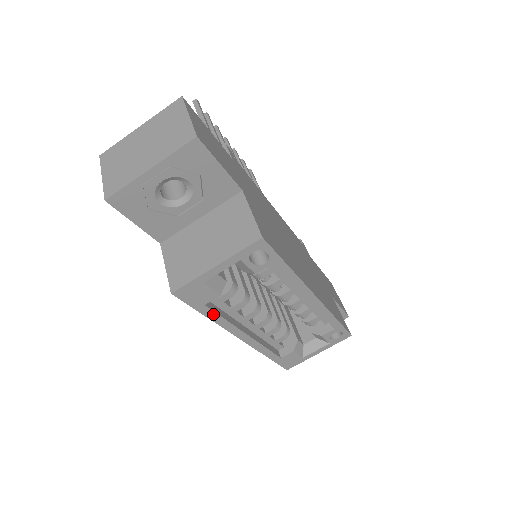
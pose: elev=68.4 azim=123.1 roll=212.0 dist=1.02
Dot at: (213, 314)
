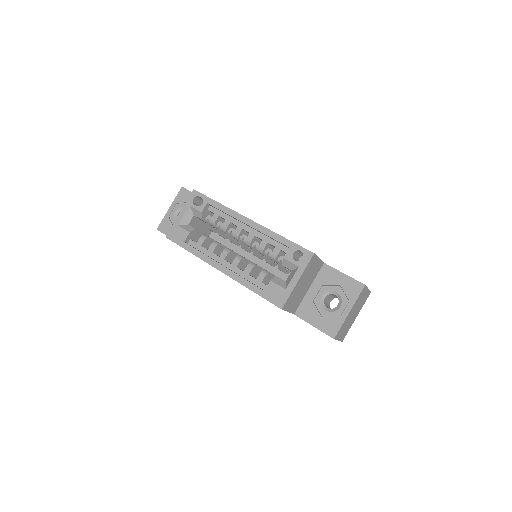
Dot at: (192, 249)
